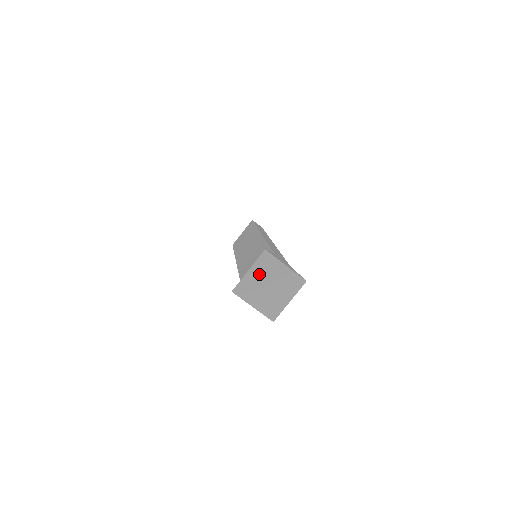
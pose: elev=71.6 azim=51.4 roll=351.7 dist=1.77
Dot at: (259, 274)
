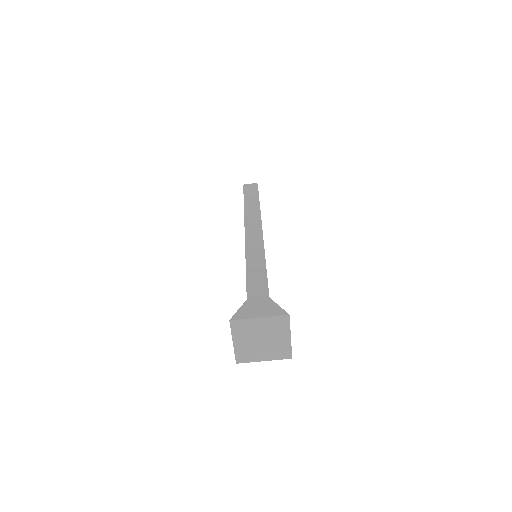
Dot at: (244, 339)
